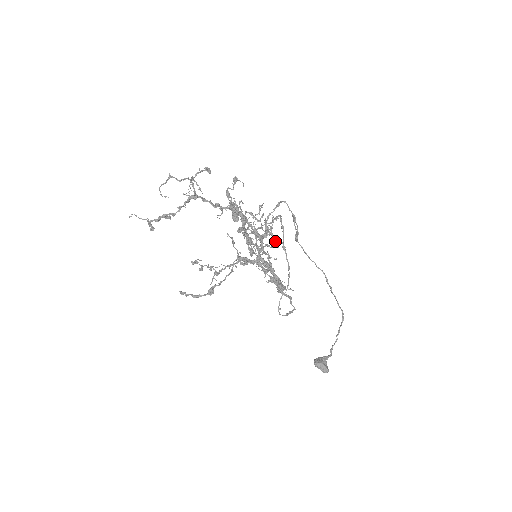
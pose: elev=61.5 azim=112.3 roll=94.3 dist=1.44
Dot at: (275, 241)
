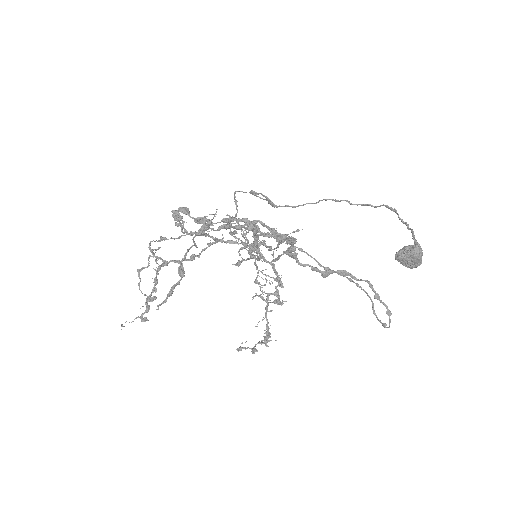
Dot at: (258, 226)
